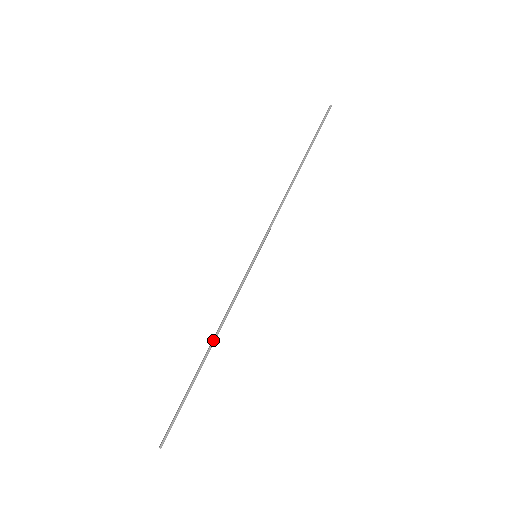
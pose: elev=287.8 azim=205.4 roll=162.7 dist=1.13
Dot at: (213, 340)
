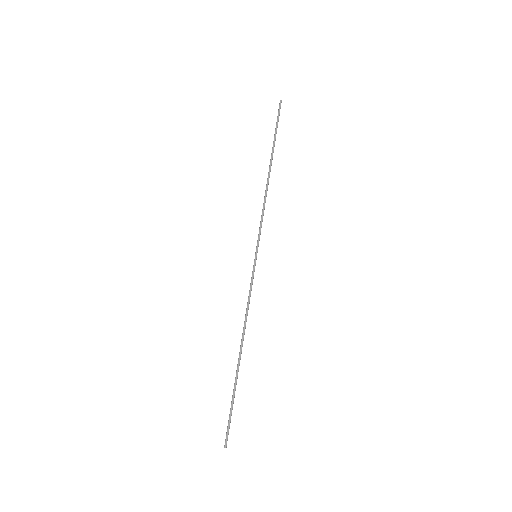
Dot at: (241, 341)
